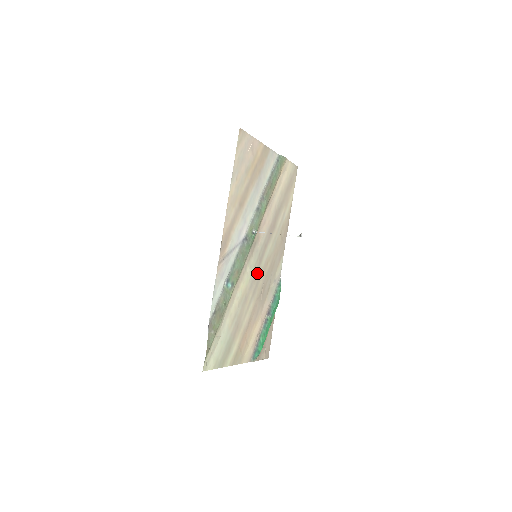
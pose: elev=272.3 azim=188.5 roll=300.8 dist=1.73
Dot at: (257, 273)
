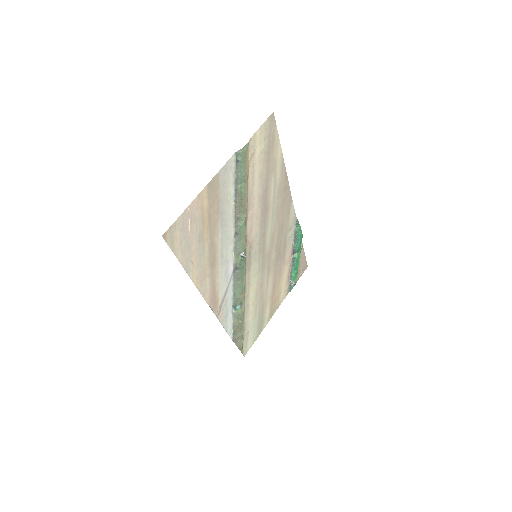
Dot at: (264, 260)
